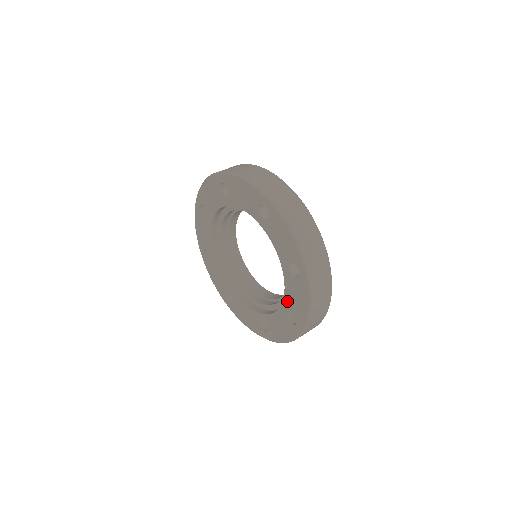
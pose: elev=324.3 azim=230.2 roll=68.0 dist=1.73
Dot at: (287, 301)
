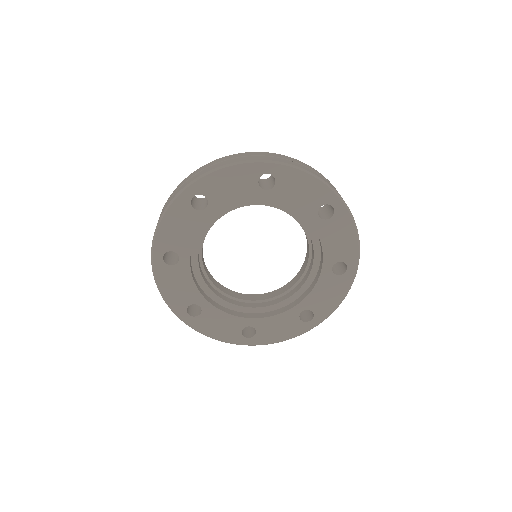
Dot at: (328, 254)
